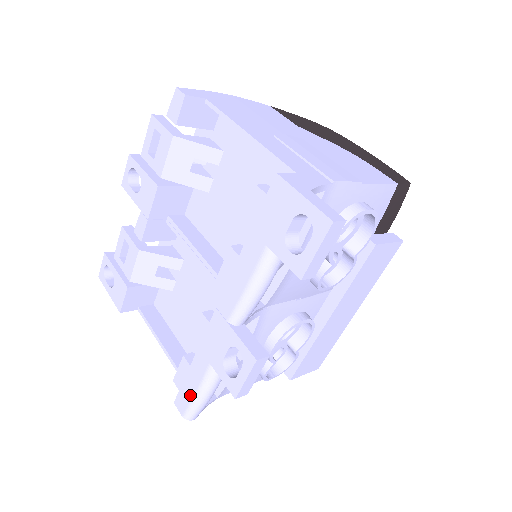
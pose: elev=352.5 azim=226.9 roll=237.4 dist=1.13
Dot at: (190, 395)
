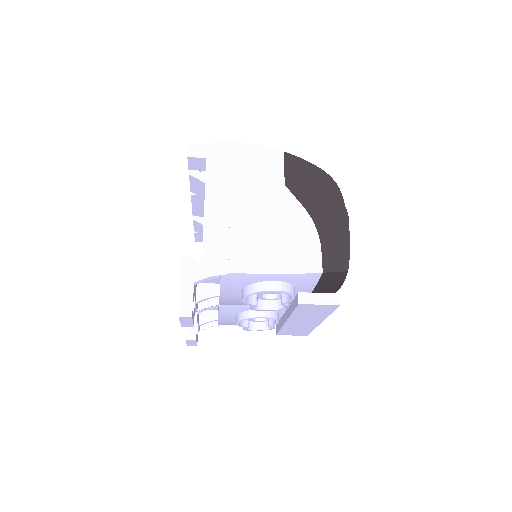
Dot at: occluded
